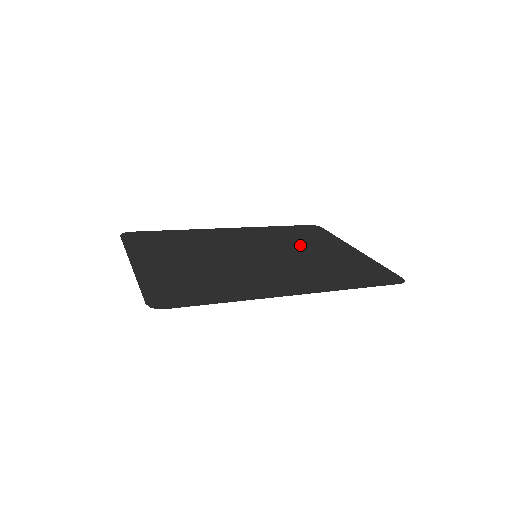
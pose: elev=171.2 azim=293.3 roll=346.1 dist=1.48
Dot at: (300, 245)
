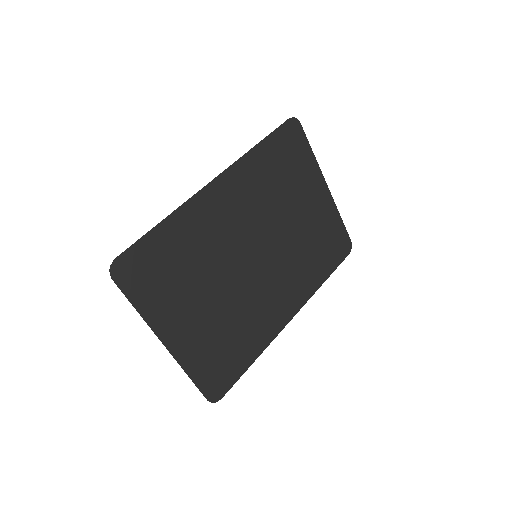
Dot at: (286, 202)
